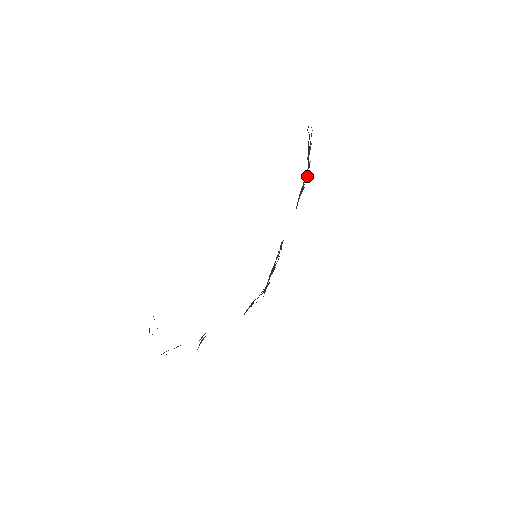
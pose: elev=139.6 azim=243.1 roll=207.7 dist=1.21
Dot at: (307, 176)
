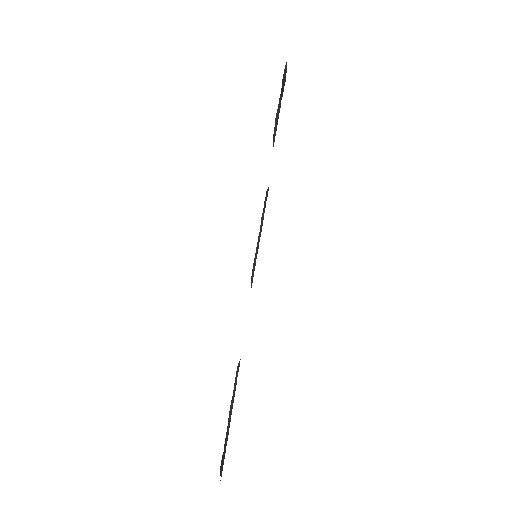
Dot at: occluded
